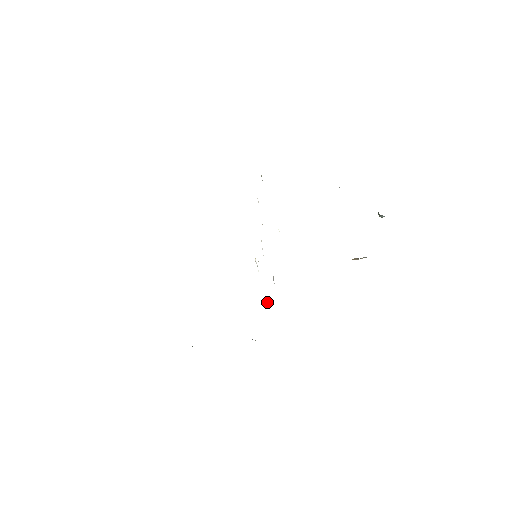
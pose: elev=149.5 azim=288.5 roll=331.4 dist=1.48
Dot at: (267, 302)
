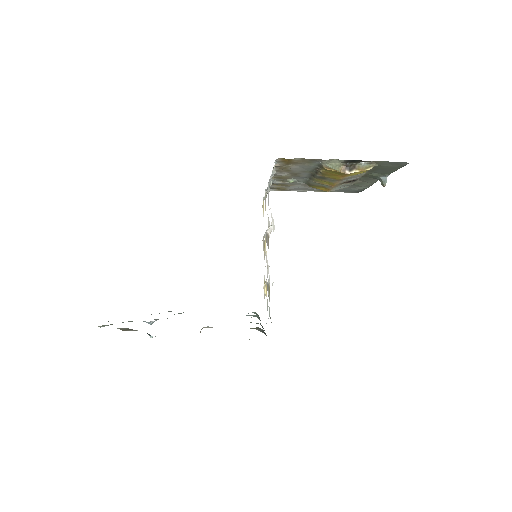
Dot at: (269, 301)
